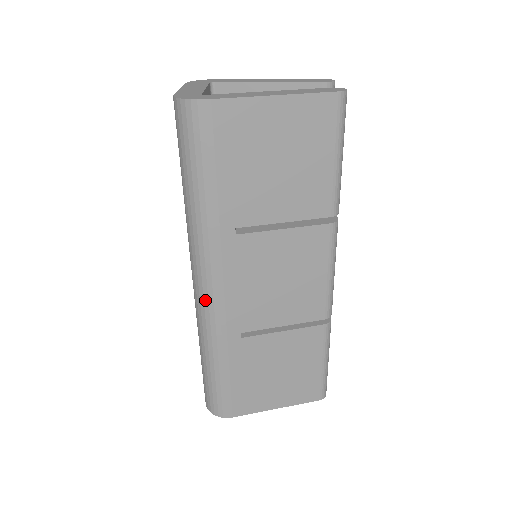
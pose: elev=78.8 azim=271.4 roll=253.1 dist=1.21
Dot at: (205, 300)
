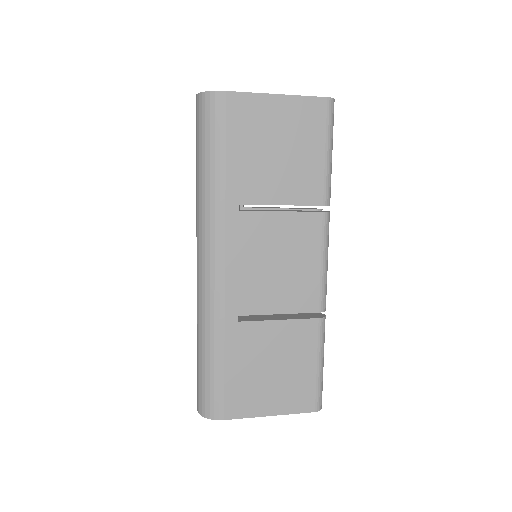
Dot at: (207, 277)
